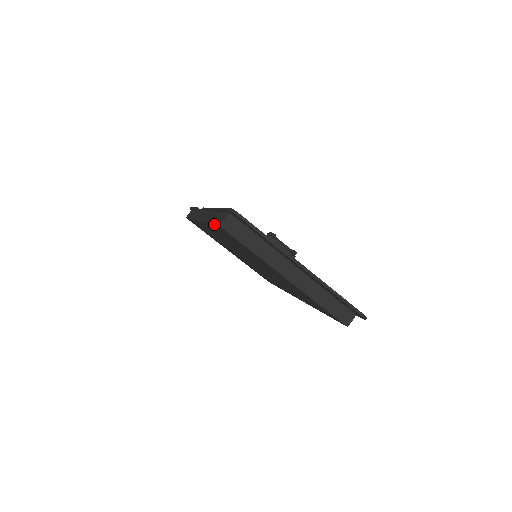
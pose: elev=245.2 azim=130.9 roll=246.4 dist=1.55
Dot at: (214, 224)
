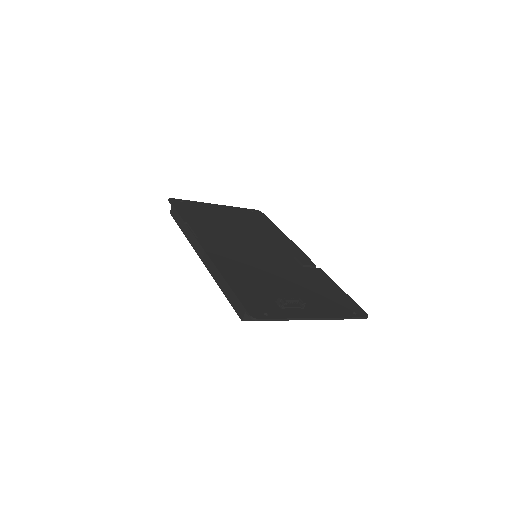
Dot at: (233, 308)
